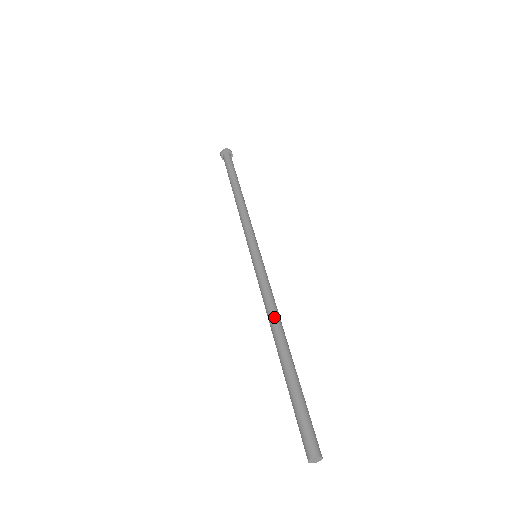
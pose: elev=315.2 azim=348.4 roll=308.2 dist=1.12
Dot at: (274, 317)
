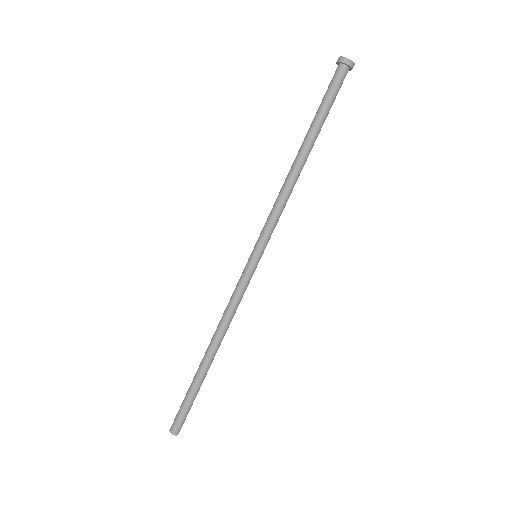
Dot at: (224, 333)
